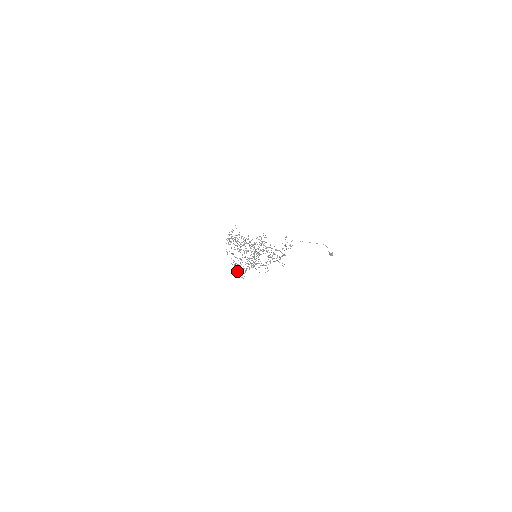
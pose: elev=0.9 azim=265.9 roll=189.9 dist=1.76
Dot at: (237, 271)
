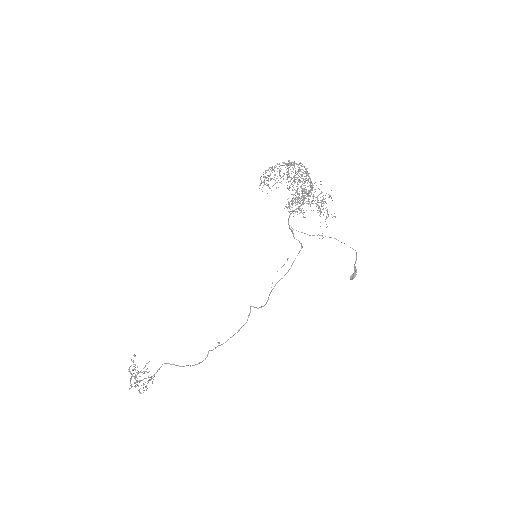
Dot at: (136, 377)
